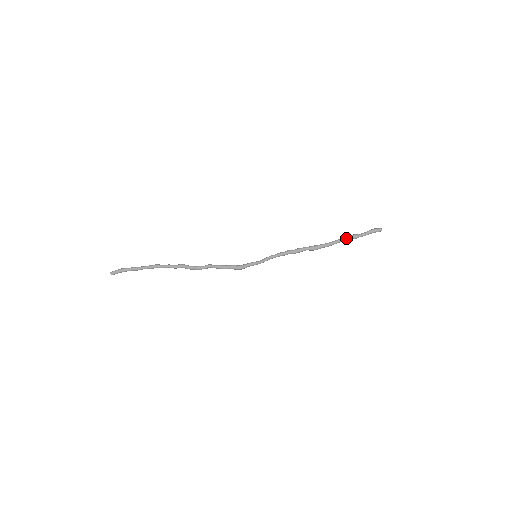
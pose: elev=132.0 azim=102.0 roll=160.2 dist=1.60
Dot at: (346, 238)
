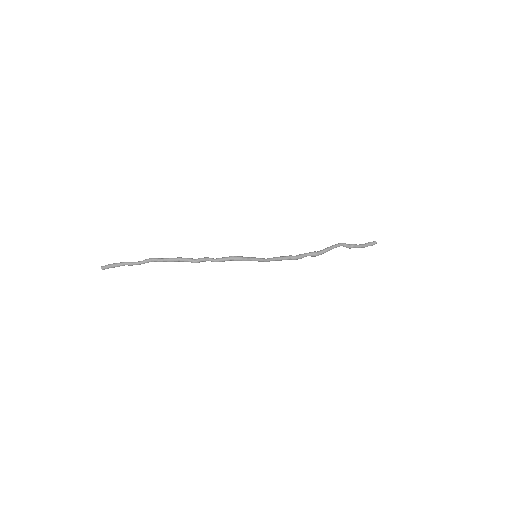
Dot at: (342, 243)
